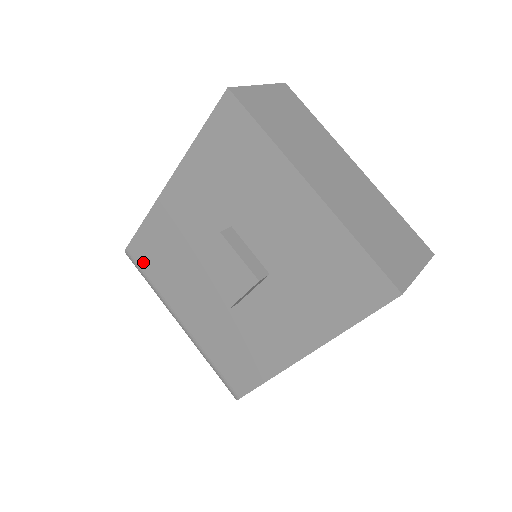
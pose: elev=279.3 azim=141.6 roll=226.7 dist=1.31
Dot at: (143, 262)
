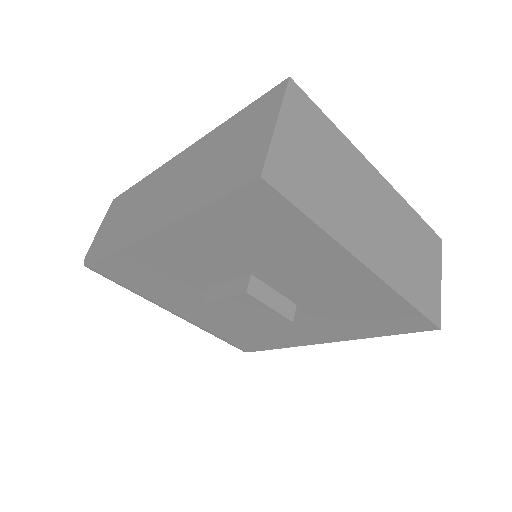
Dot at: (117, 278)
